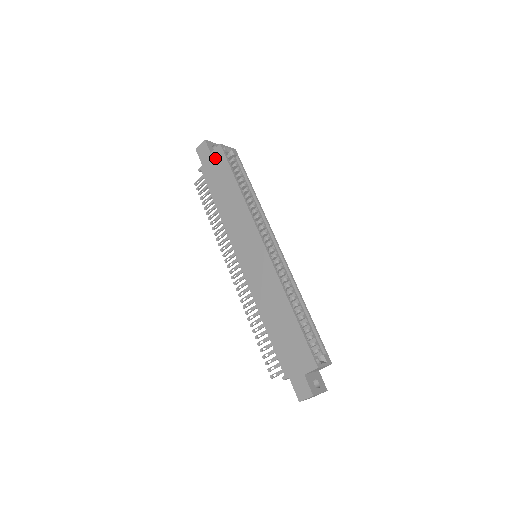
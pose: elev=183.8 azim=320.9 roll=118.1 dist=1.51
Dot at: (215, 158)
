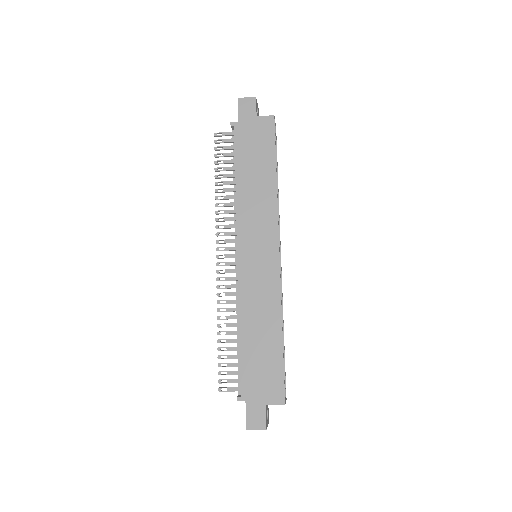
Dot at: (260, 126)
